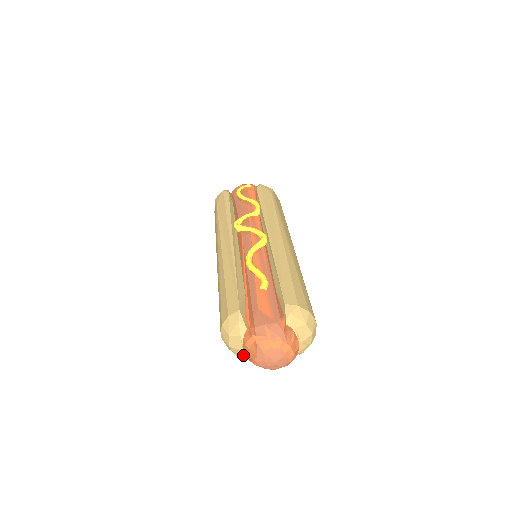
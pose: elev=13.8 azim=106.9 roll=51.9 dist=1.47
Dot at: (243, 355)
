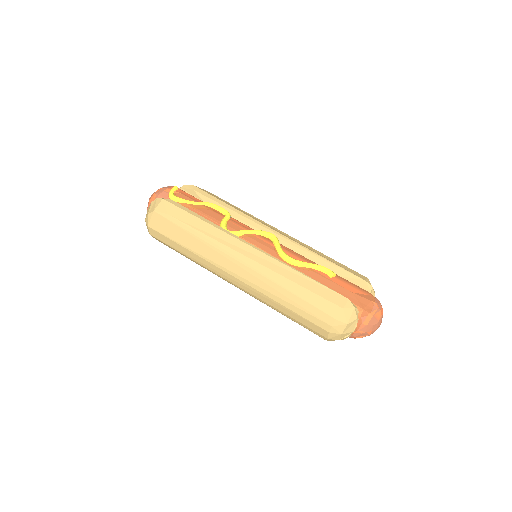
Dot at: (349, 336)
